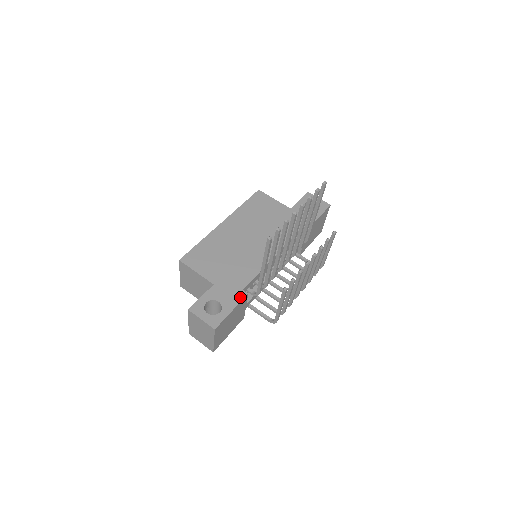
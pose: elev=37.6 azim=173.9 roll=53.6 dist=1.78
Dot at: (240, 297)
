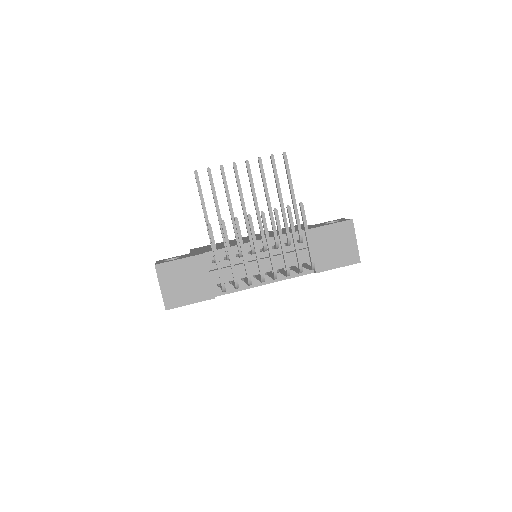
Dot at: (196, 255)
